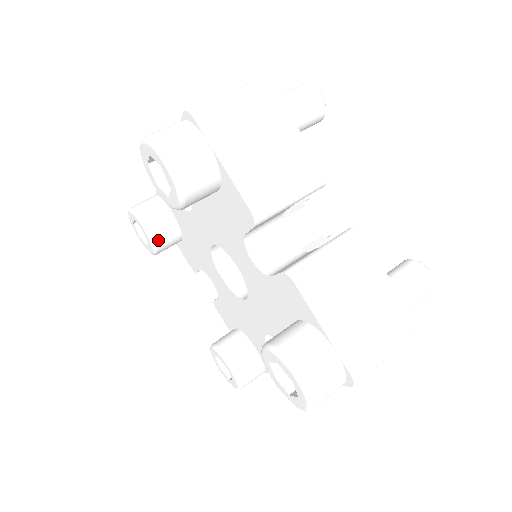
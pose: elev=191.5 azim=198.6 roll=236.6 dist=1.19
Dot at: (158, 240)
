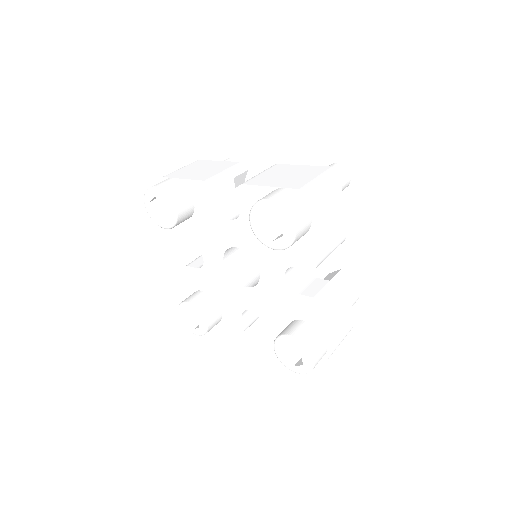
Dot at: (201, 308)
